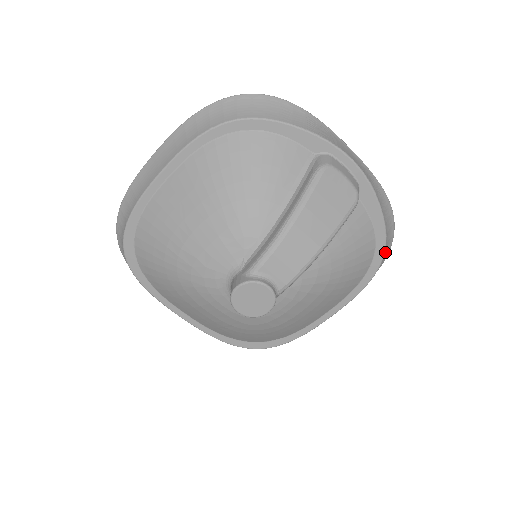
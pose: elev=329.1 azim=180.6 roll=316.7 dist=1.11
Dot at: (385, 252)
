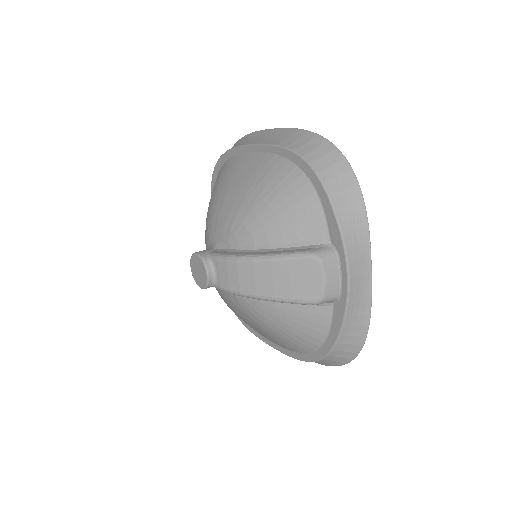
Dot at: (330, 360)
